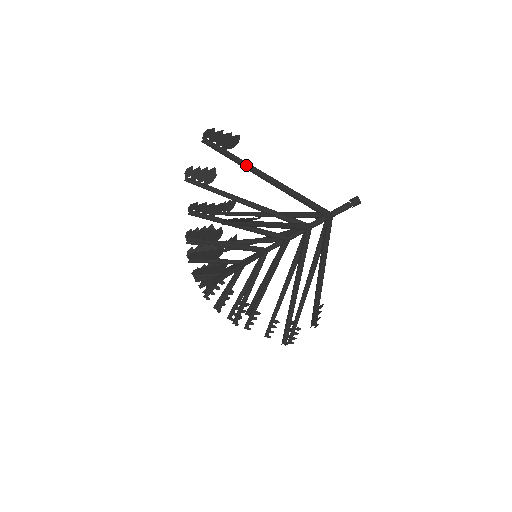
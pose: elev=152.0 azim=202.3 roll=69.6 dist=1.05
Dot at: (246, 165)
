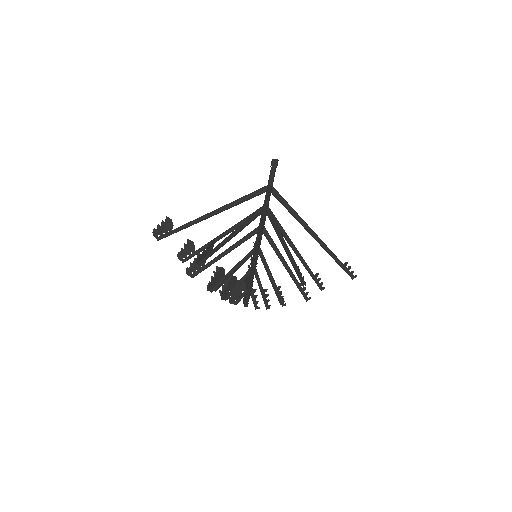
Dot at: occluded
